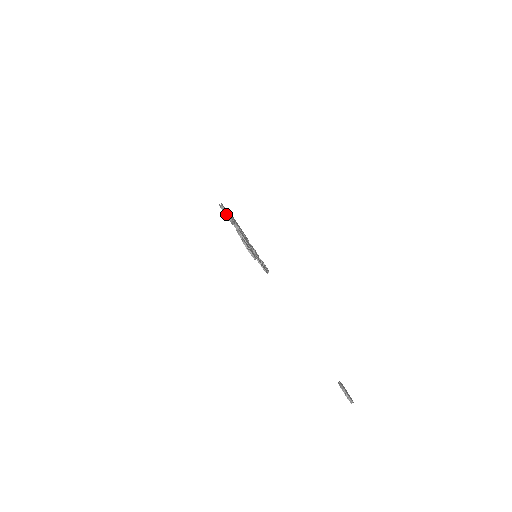
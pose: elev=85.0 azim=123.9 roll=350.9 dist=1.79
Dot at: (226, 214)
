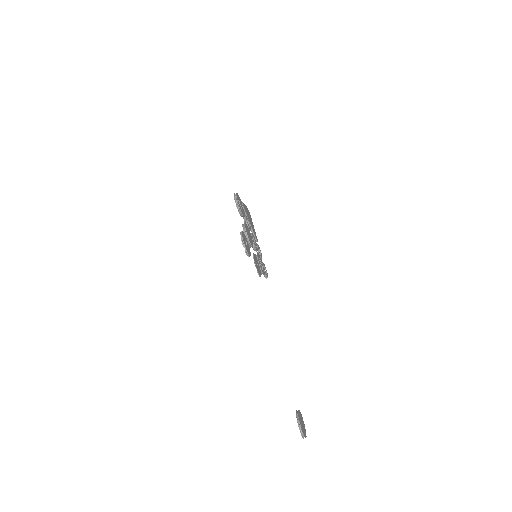
Dot at: (237, 204)
